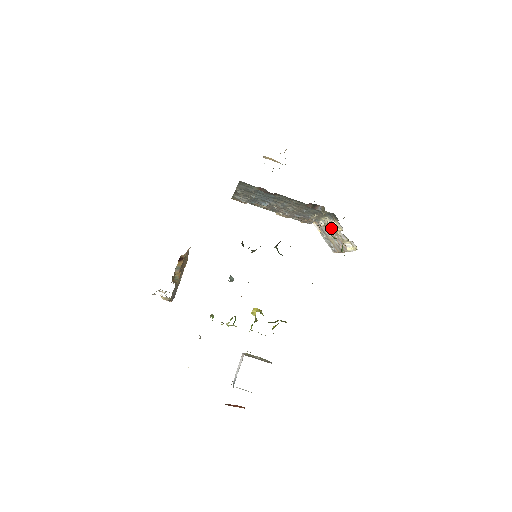
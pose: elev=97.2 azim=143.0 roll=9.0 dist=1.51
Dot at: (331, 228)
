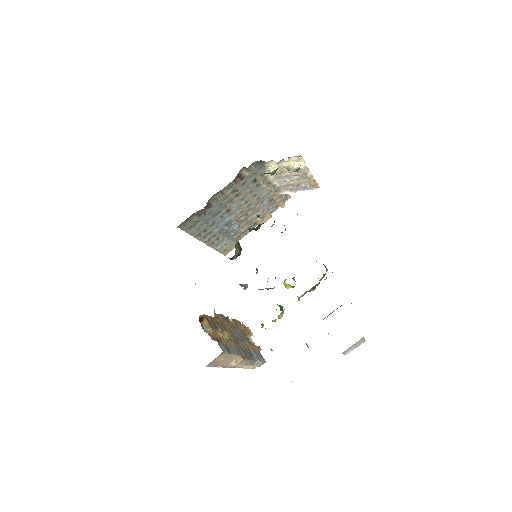
Dot at: (275, 174)
